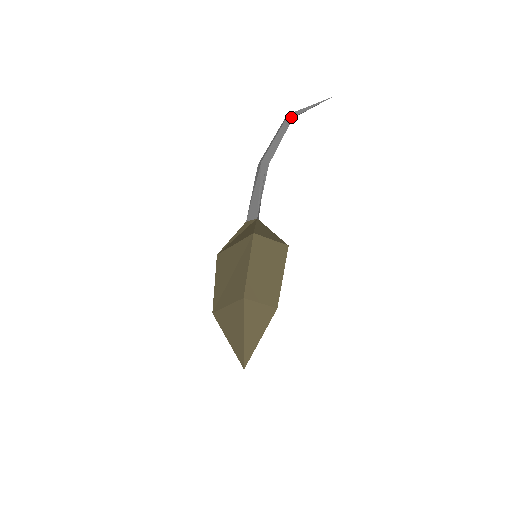
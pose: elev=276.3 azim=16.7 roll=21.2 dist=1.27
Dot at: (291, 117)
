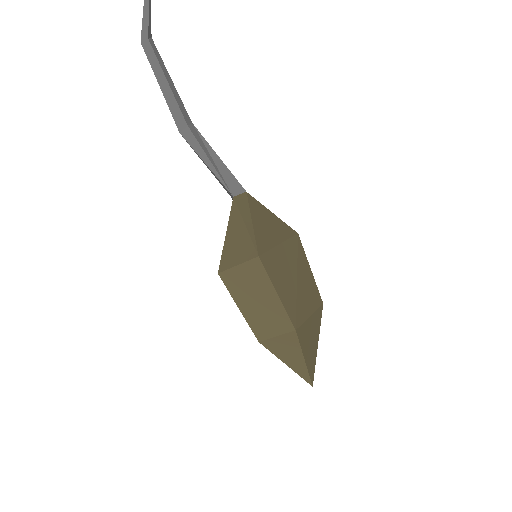
Dot at: (146, 42)
